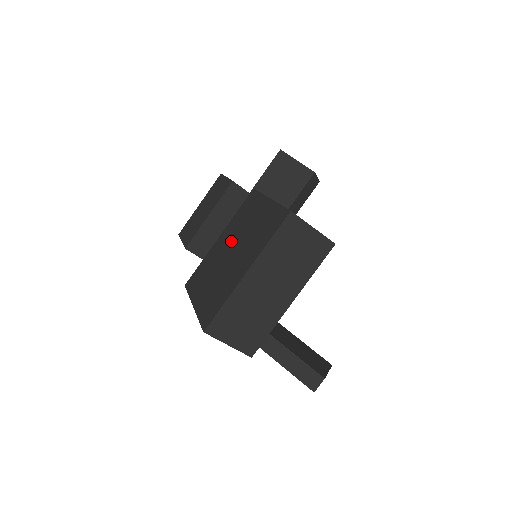
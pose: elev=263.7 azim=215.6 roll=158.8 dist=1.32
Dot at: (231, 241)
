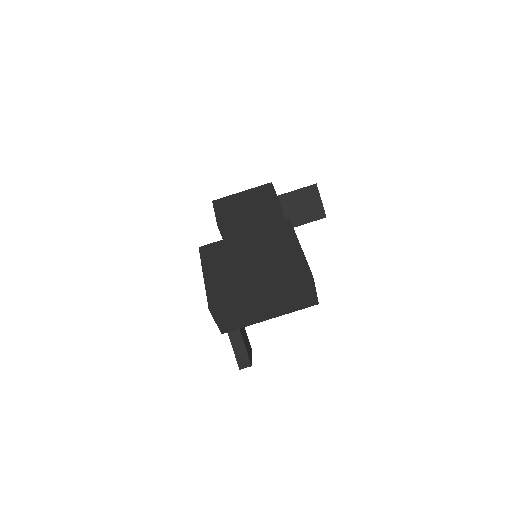
Dot at: (255, 250)
